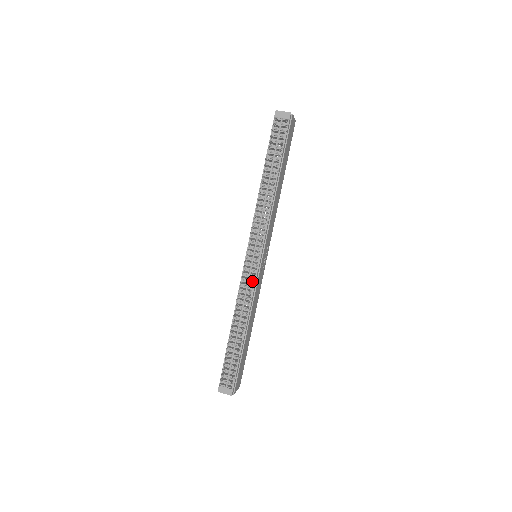
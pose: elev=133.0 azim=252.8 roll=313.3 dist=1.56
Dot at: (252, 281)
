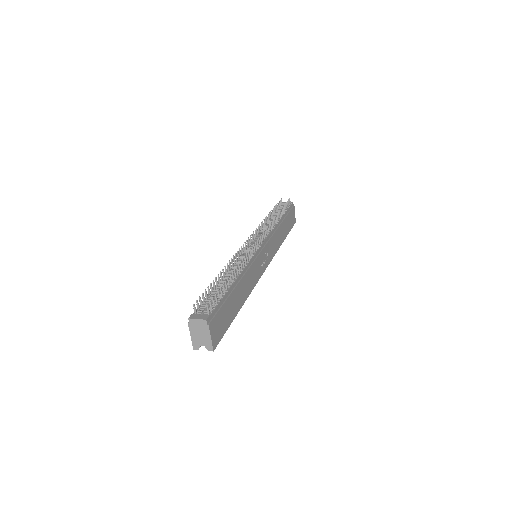
Dot at: (251, 255)
